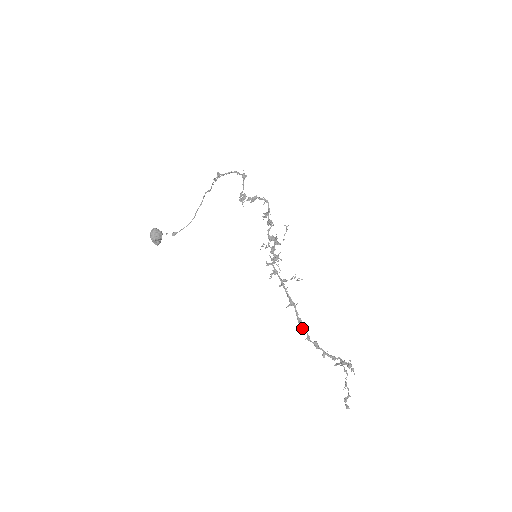
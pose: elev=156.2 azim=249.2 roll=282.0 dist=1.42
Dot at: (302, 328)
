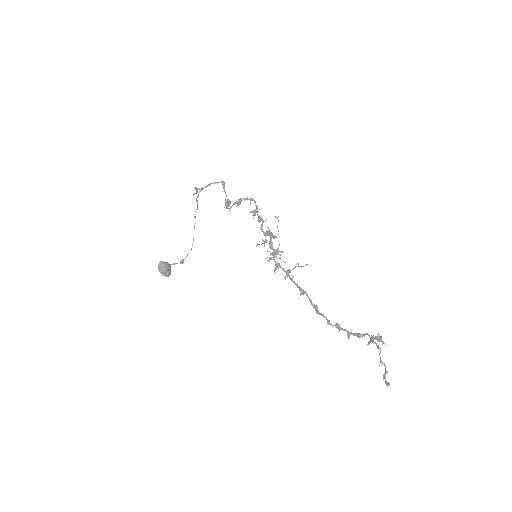
Dot at: (319, 314)
